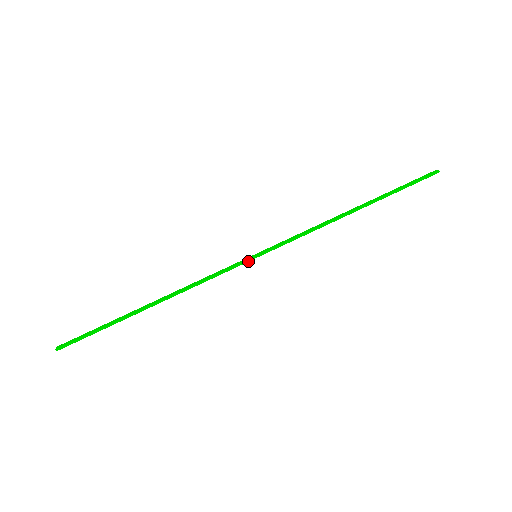
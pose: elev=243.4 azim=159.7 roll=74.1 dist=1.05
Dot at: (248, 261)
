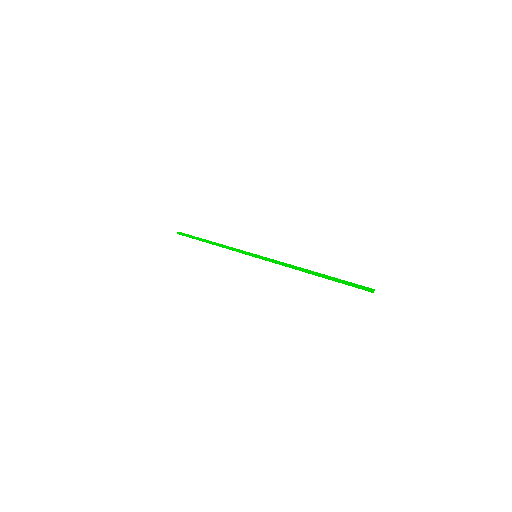
Dot at: occluded
